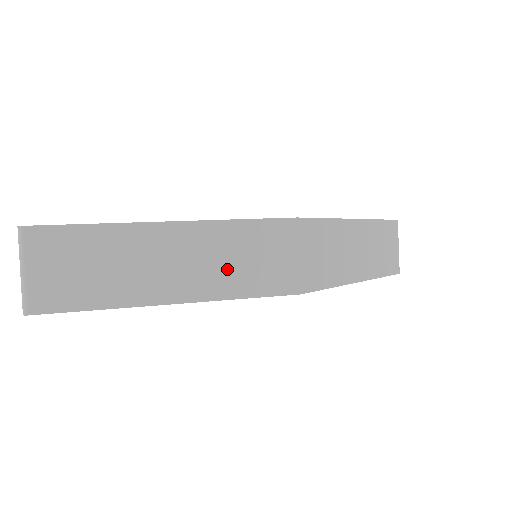
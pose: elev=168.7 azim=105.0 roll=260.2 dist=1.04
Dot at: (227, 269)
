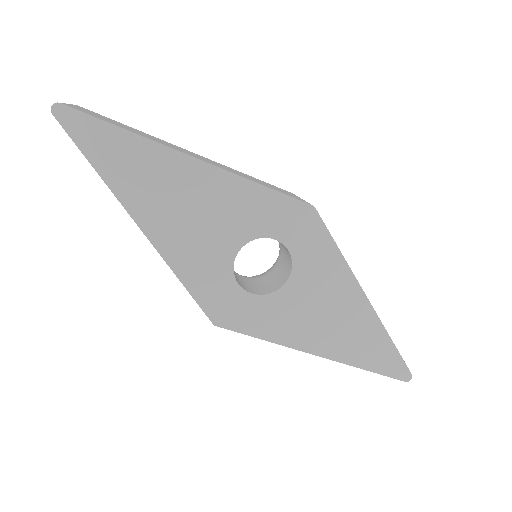
Dot at: (243, 175)
